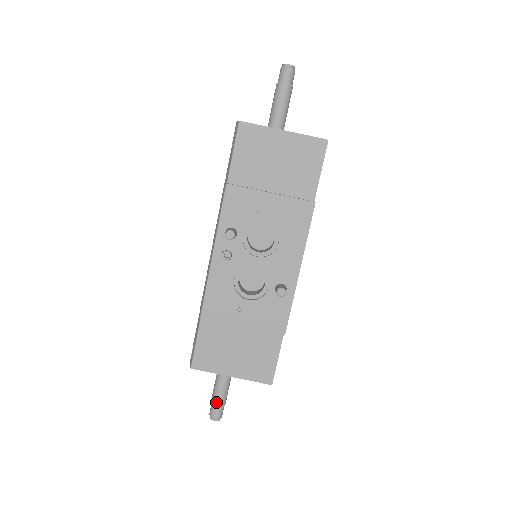
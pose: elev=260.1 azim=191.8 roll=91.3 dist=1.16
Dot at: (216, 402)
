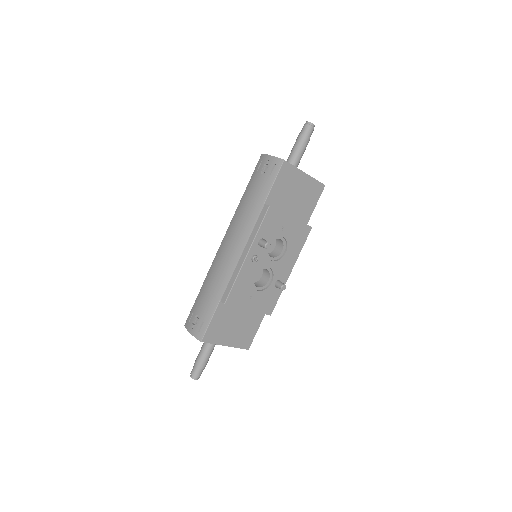
Dot at: (202, 365)
